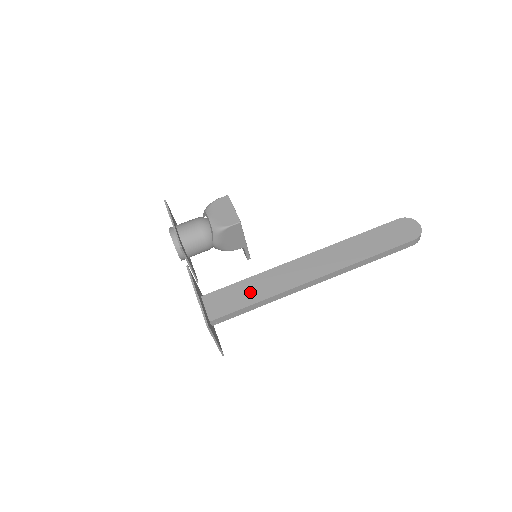
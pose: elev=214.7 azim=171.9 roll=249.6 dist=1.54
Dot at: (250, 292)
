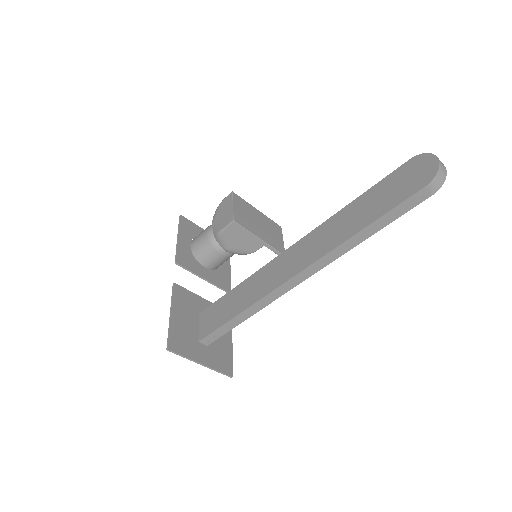
Dot at: (235, 303)
